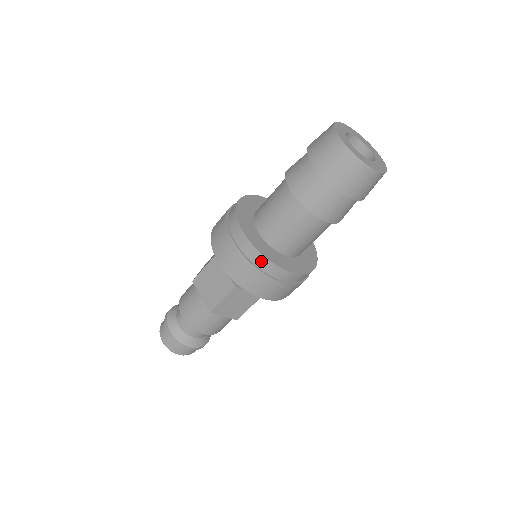
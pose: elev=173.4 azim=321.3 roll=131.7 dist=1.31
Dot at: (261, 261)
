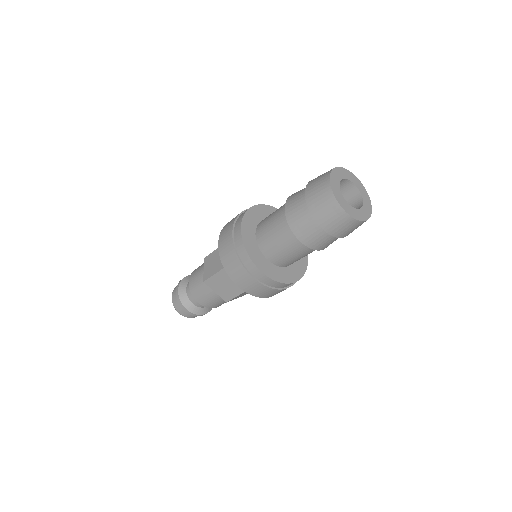
Dot at: (276, 284)
